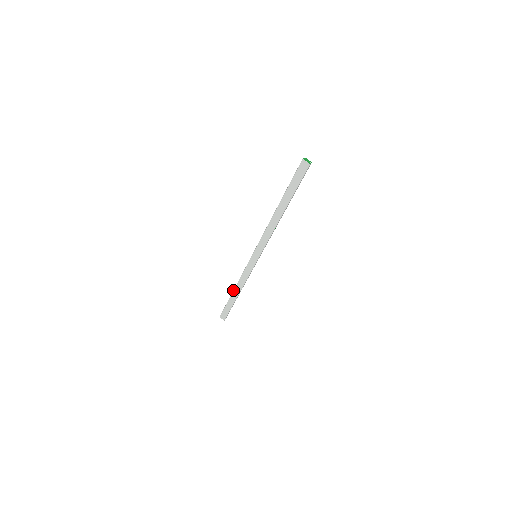
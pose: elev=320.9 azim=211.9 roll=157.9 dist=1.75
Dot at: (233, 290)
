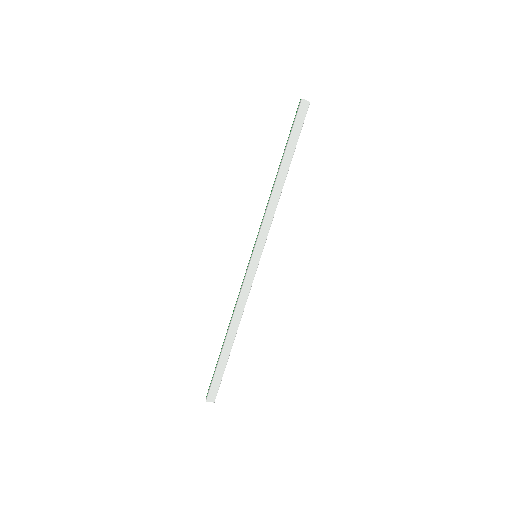
Dot at: (227, 333)
